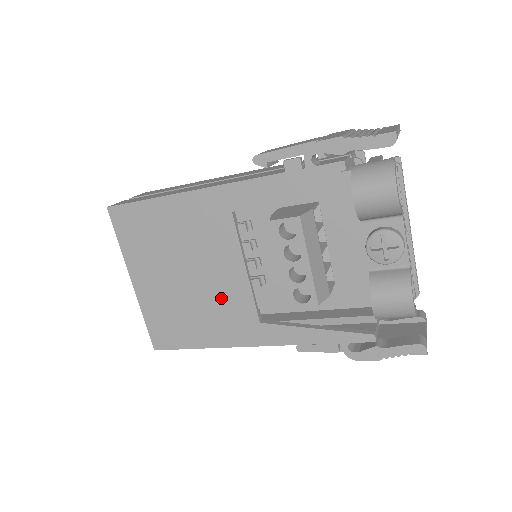
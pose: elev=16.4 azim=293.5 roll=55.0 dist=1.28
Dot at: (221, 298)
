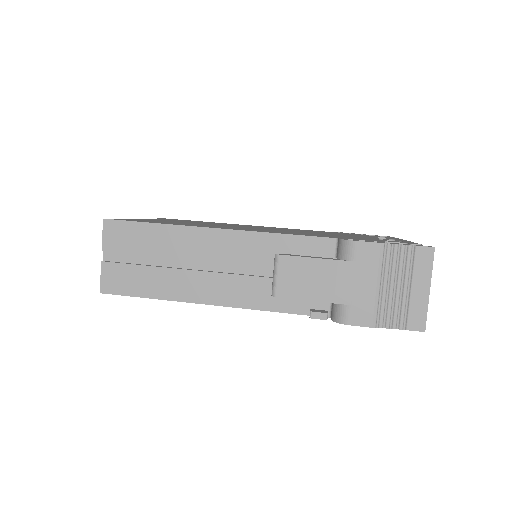
Dot at: occluded
